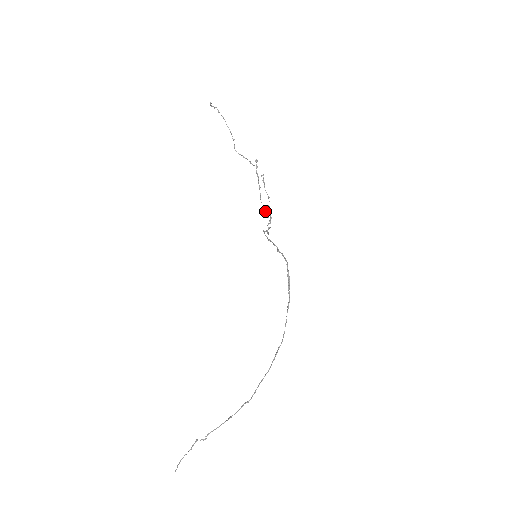
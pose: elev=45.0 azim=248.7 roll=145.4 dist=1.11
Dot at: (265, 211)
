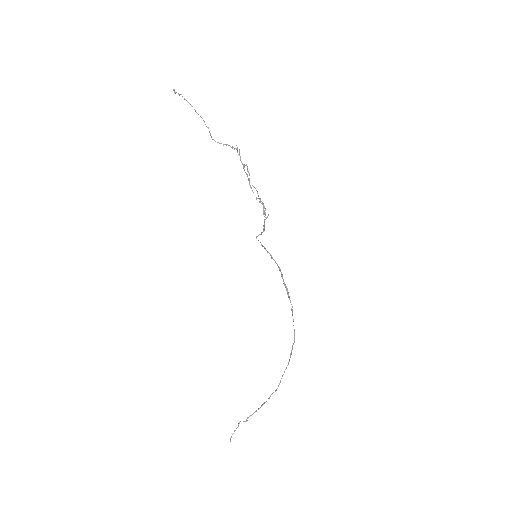
Dot at: occluded
